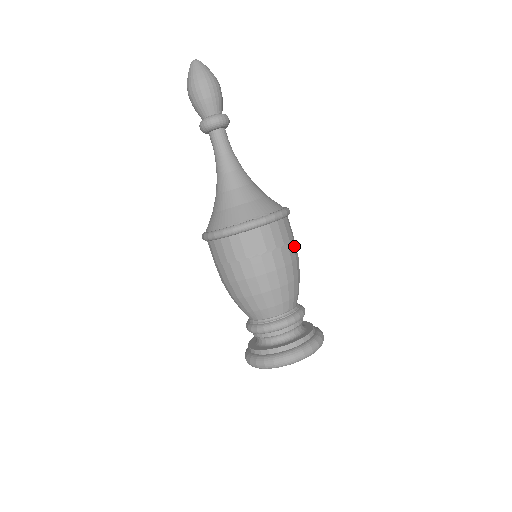
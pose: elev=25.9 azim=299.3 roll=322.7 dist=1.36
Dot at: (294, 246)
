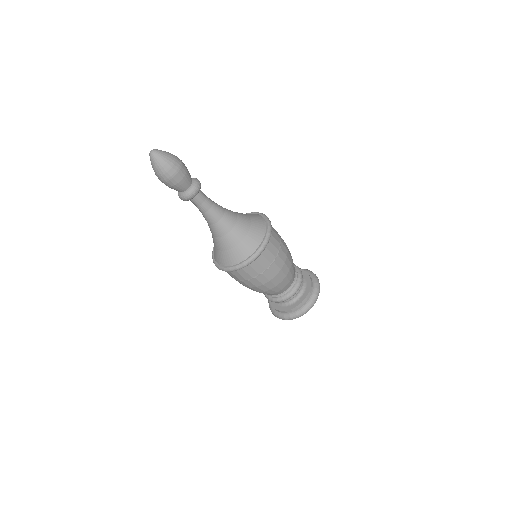
Dot at: (282, 248)
